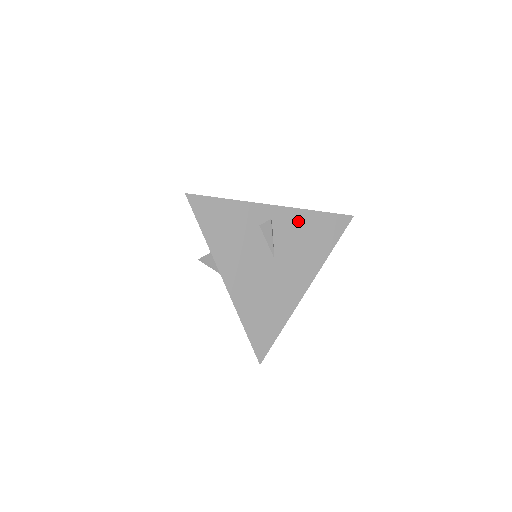
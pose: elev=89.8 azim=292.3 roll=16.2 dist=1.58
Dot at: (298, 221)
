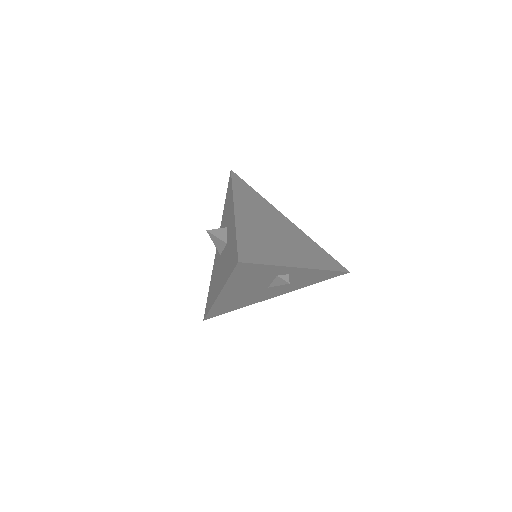
Dot at: (308, 274)
